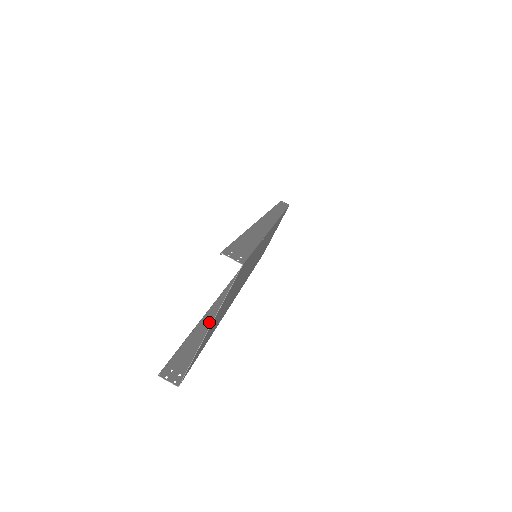
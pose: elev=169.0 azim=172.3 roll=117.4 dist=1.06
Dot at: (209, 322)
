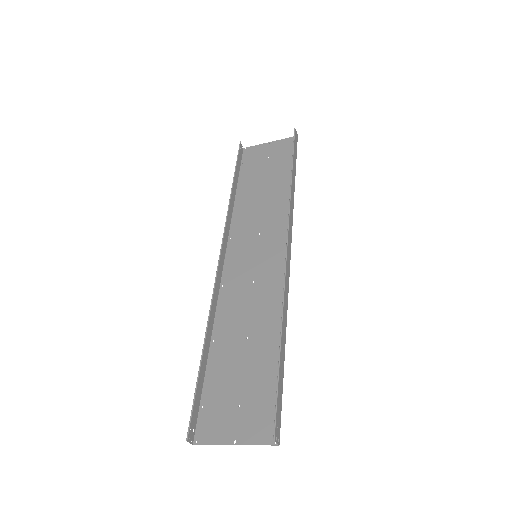
Dot at: (207, 340)
